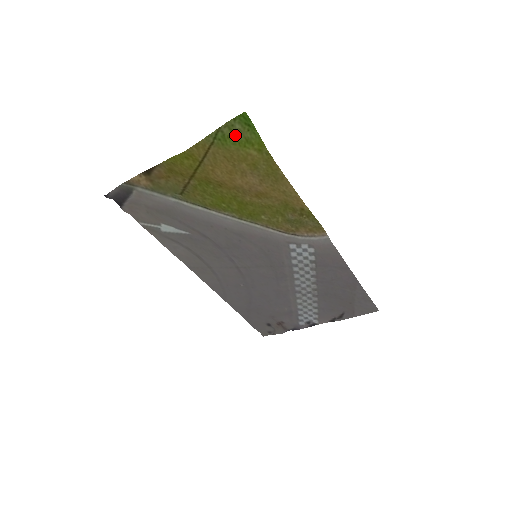
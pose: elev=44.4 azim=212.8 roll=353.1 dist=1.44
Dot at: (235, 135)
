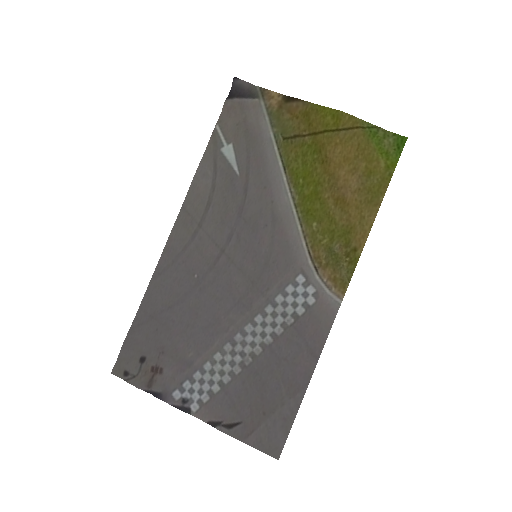
Dot at: (383, 141)
